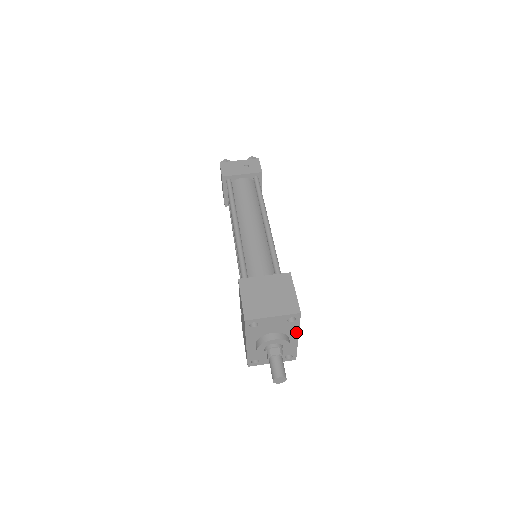
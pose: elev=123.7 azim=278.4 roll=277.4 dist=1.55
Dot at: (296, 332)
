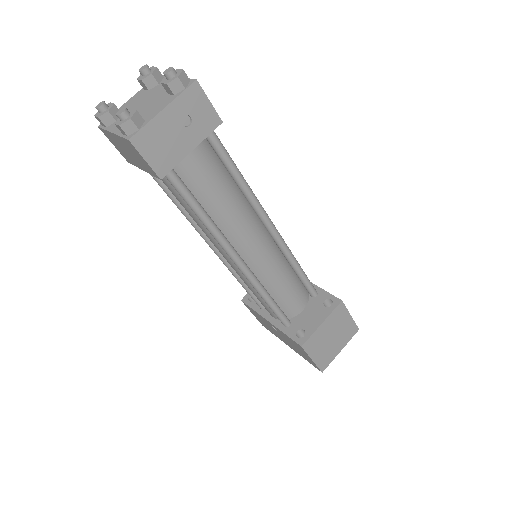
Dot at: occluded
